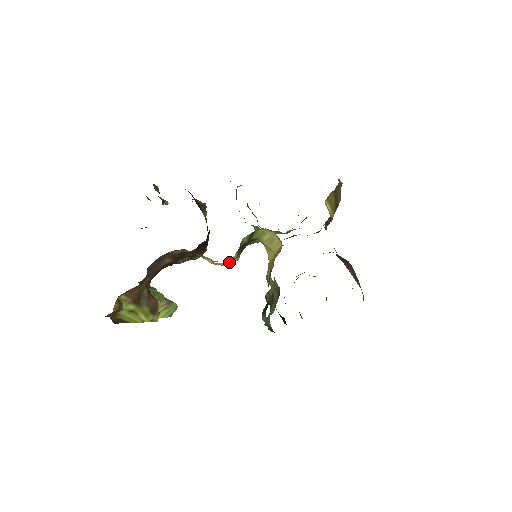
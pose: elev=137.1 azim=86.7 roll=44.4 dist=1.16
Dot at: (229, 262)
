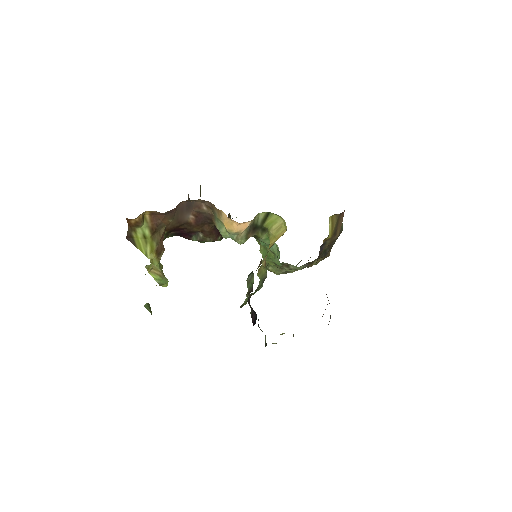
Dot at: (240, 229)
